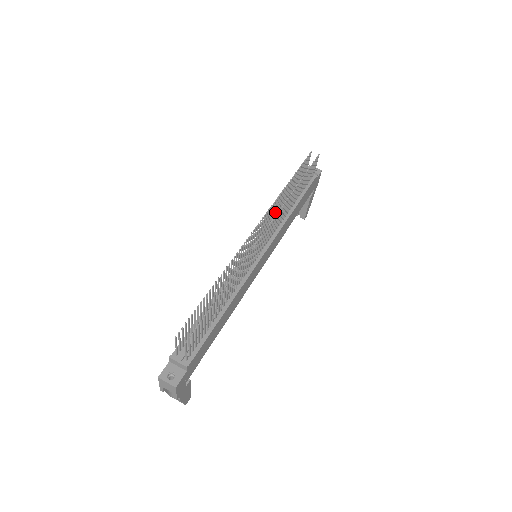
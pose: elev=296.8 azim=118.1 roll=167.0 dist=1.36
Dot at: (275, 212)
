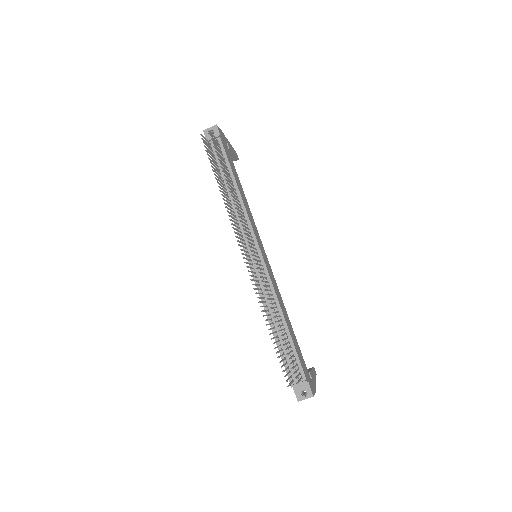
Dot at: (232, 212)
